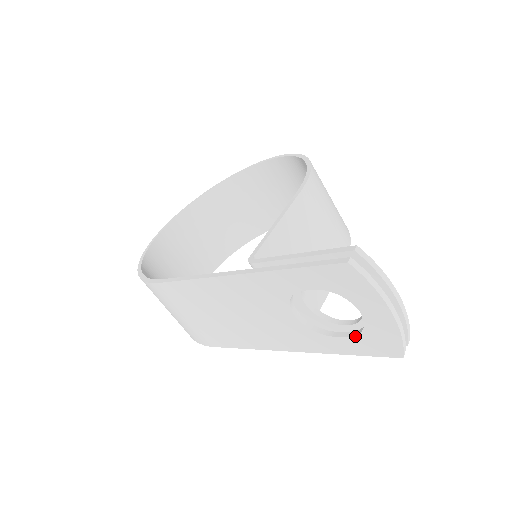
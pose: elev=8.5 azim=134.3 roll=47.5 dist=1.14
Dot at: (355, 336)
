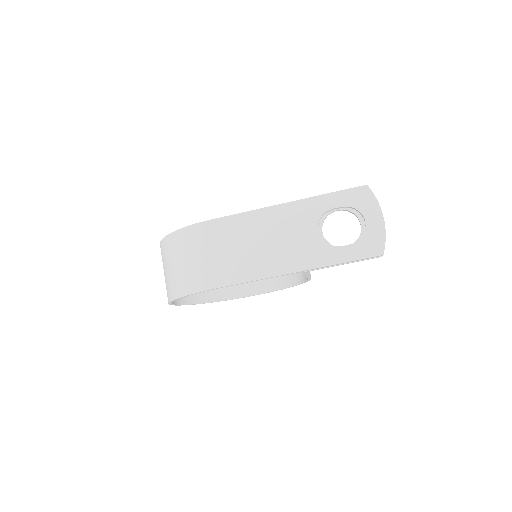
Dot at: (356, 242)
